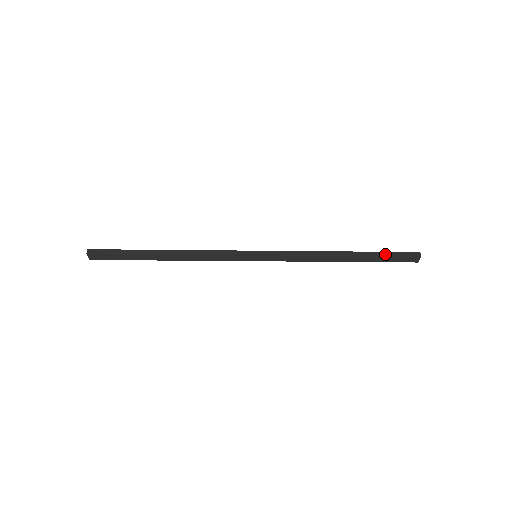
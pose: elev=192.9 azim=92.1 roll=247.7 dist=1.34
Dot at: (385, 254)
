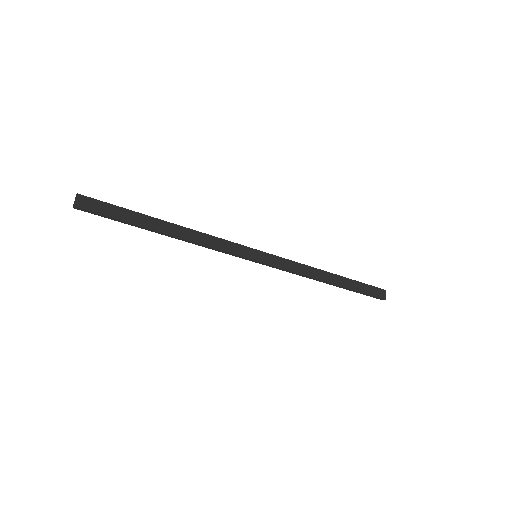
Dot at: (360, 282)
